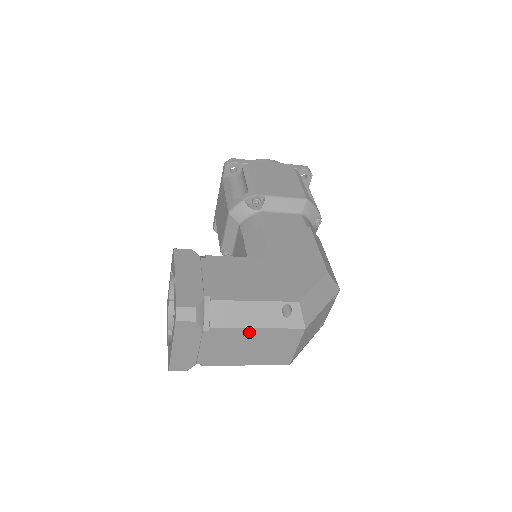
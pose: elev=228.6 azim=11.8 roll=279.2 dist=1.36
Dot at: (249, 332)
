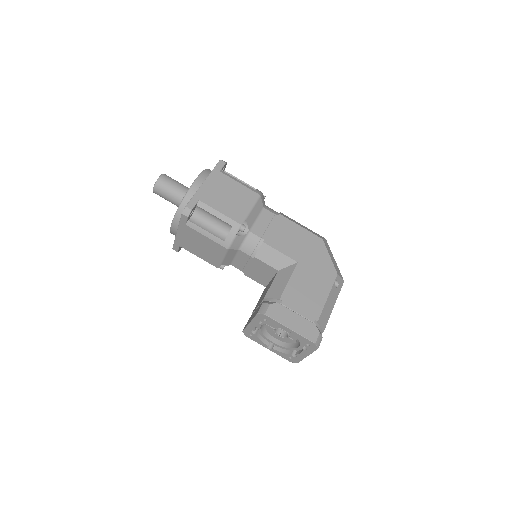
Dot at: (331, 312)
